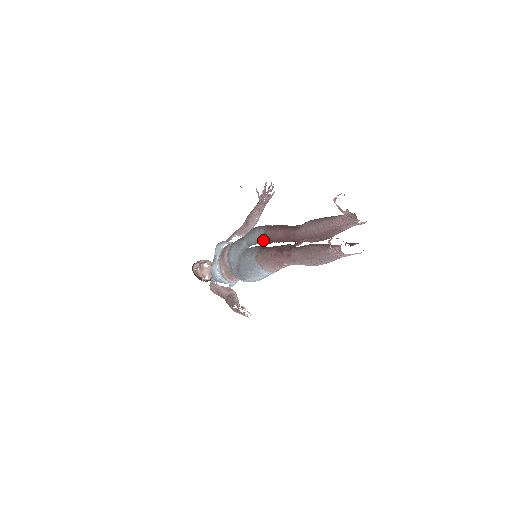
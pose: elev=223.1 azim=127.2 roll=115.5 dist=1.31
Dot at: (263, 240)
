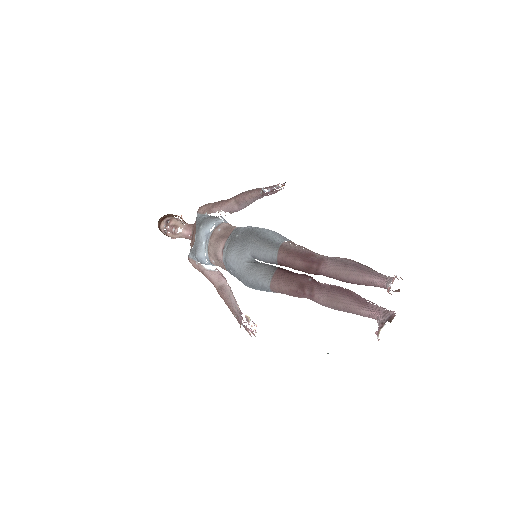
Dot at: (276, 262)
